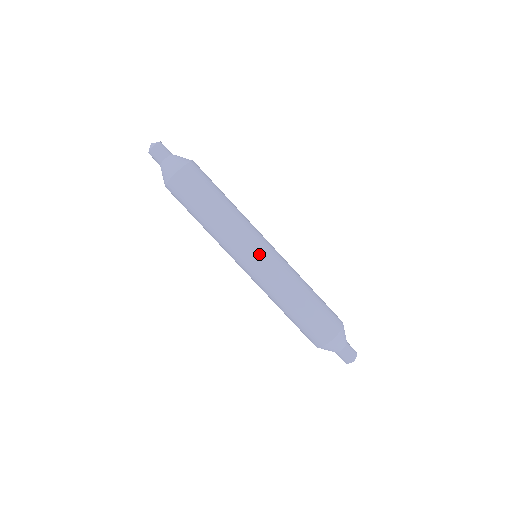
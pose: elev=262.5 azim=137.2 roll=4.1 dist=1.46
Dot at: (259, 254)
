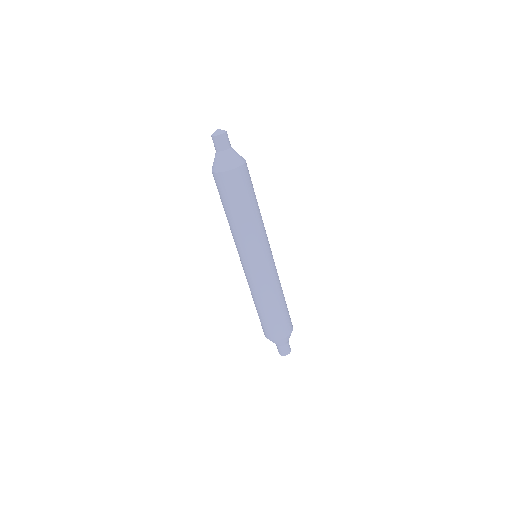
Dot at: (261, 261)
